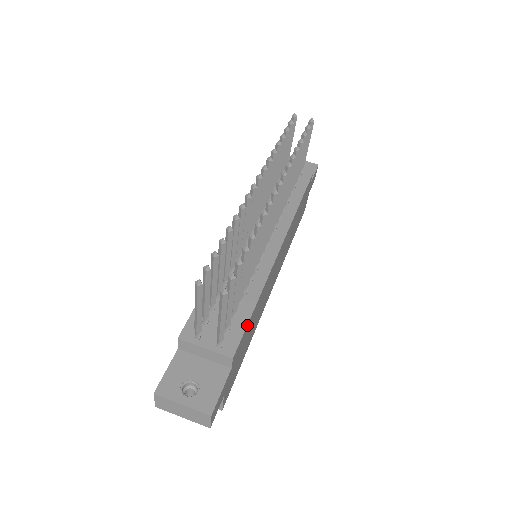
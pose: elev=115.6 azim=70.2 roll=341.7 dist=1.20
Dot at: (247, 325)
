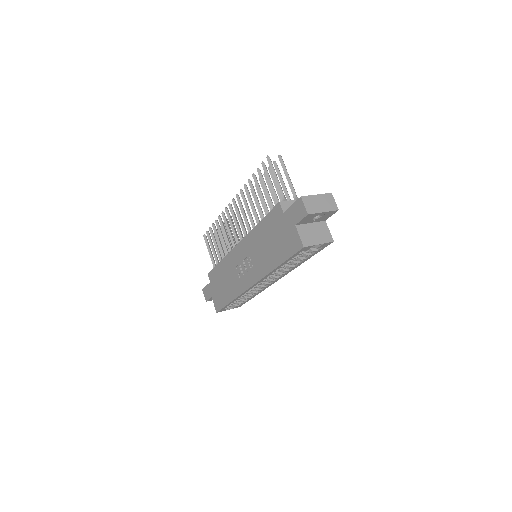
Dot at: occluded
